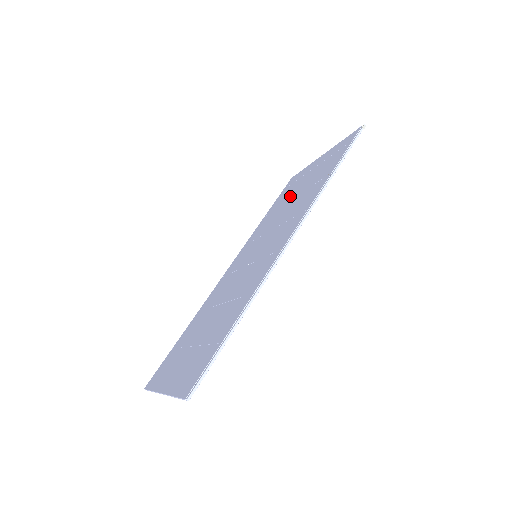
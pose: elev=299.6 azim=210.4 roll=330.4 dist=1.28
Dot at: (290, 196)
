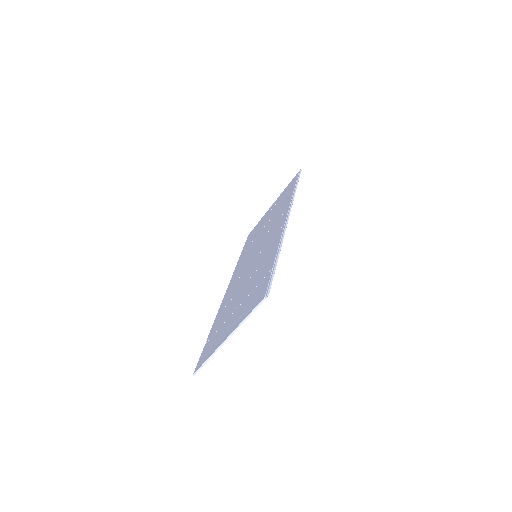
Dot at: (260, 230)
